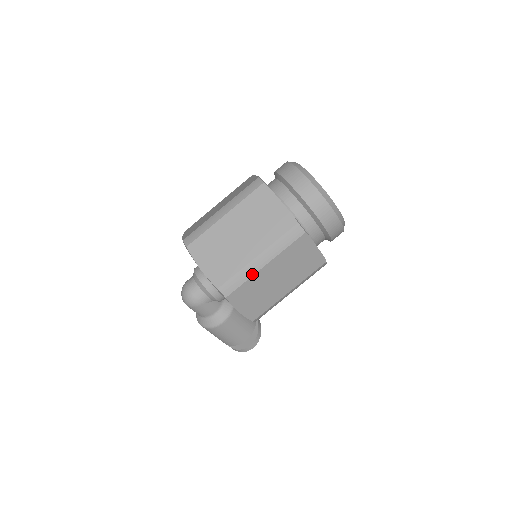
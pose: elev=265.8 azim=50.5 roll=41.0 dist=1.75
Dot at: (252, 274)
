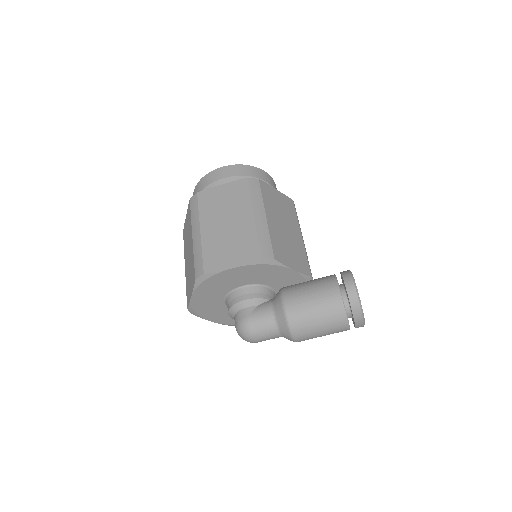
Dot at: (200, 244)
